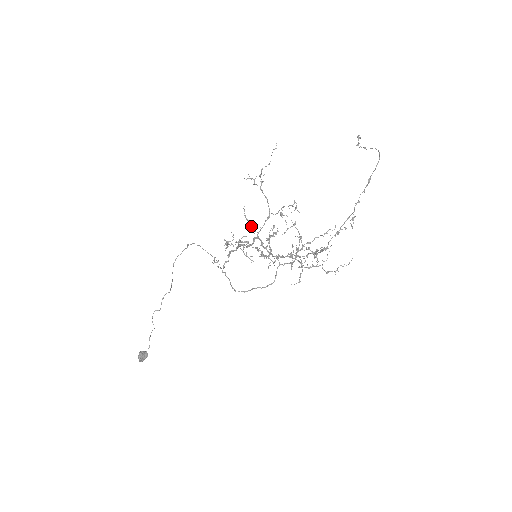
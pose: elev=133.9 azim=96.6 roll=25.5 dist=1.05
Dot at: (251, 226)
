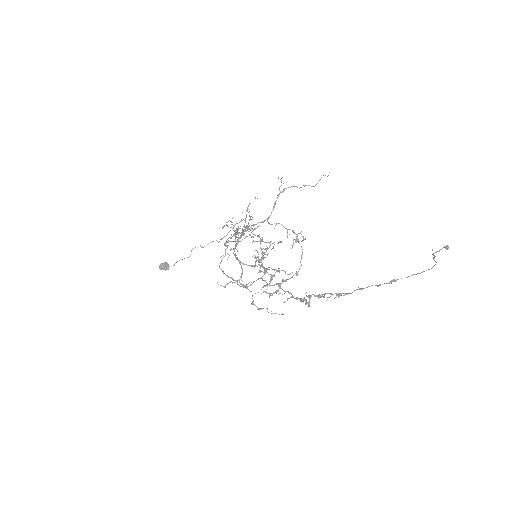
Dot at: (246, 217)
